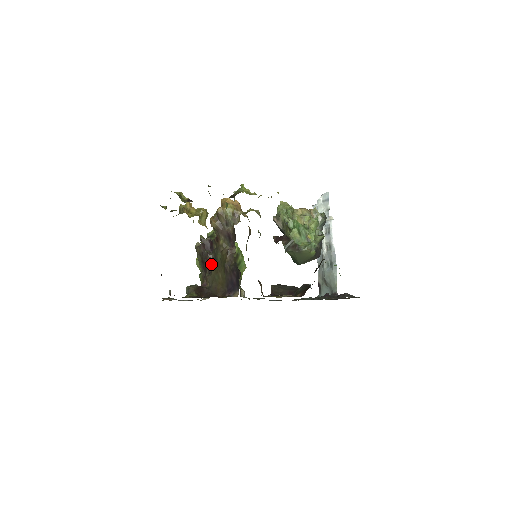
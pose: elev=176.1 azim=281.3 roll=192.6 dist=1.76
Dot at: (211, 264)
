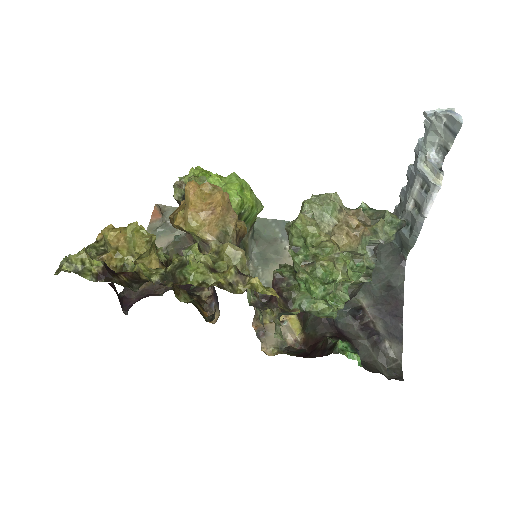
Dot at: occluded
